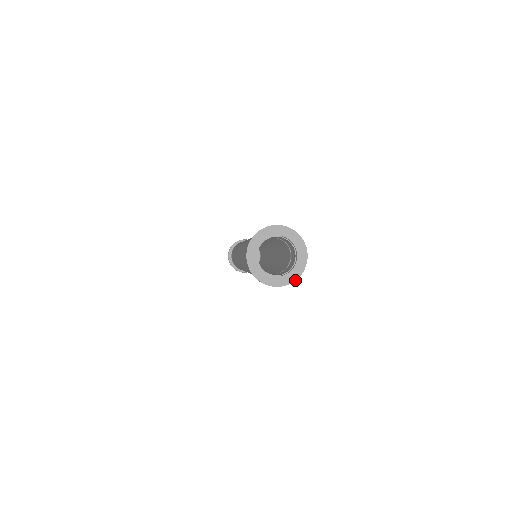
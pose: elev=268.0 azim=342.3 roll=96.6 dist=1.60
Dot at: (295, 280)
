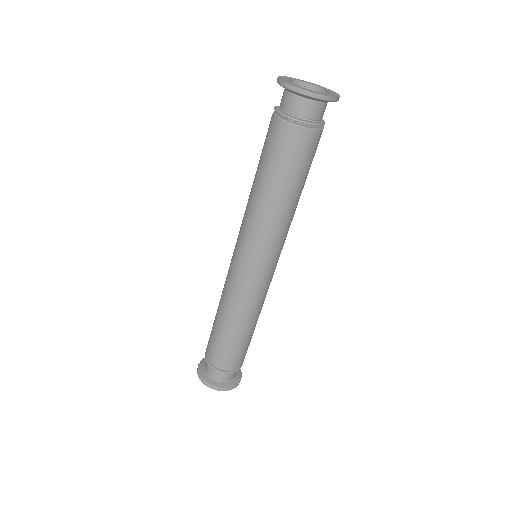
Dot at: (338, 95)
